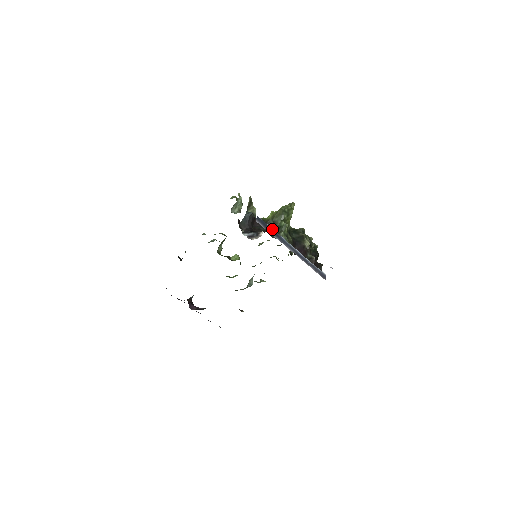
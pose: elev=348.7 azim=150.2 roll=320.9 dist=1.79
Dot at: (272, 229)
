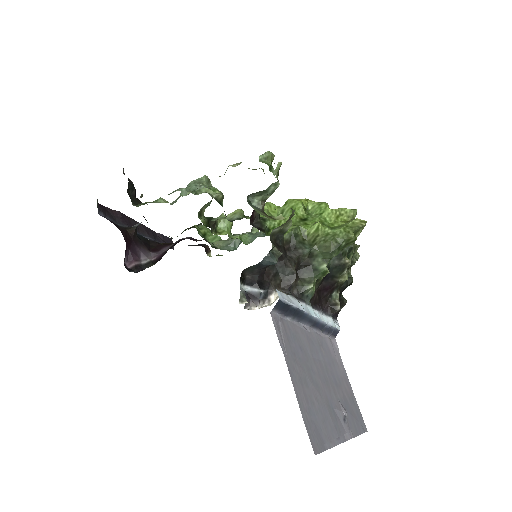
Dot at: (295, 307)
